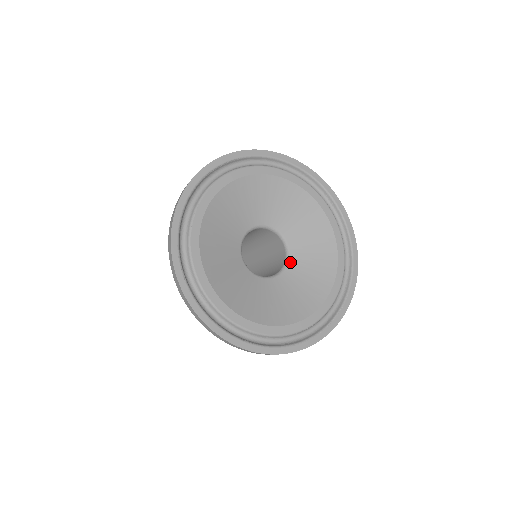
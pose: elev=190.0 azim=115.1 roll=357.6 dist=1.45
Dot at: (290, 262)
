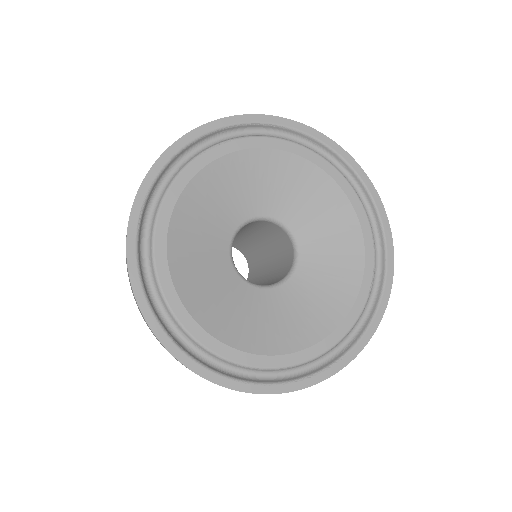
Dot at: (290, 280)
